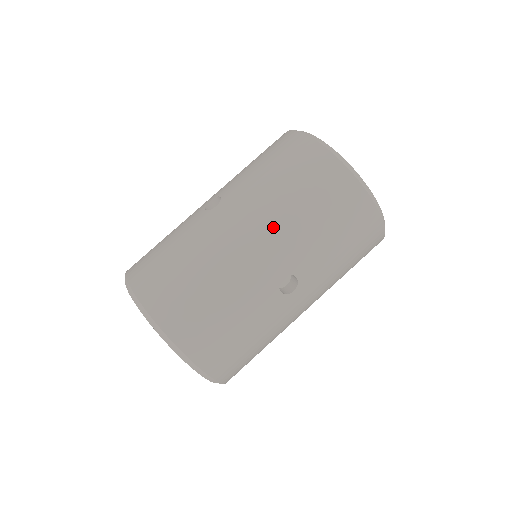
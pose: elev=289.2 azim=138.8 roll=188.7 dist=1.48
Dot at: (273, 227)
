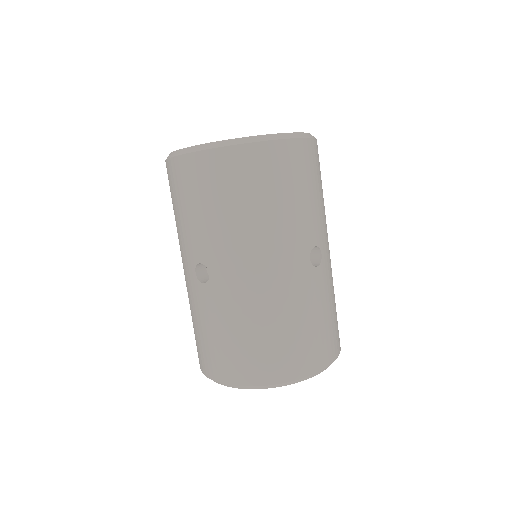
Dot at: (269, 242)
